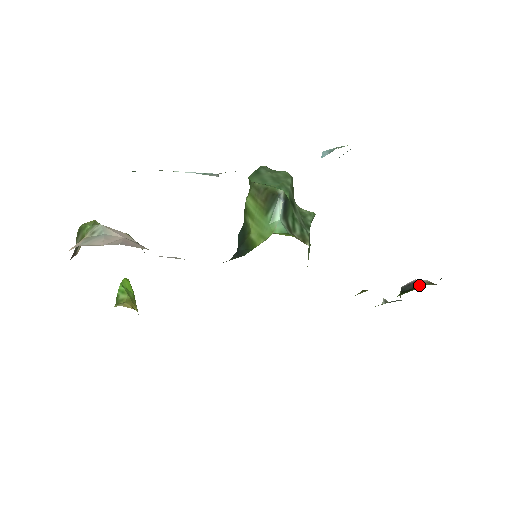
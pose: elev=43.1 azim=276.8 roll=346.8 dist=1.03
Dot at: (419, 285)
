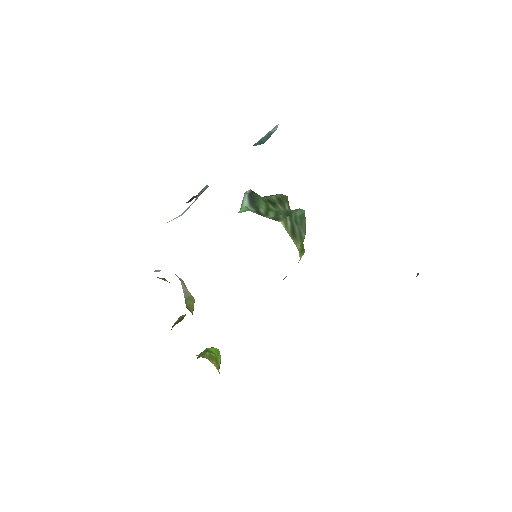
Dot at: occluded
